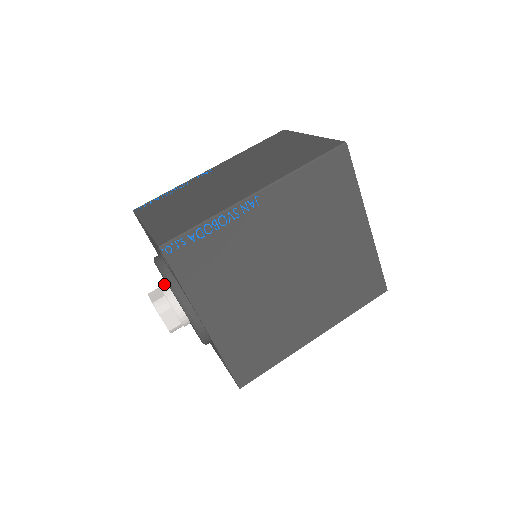
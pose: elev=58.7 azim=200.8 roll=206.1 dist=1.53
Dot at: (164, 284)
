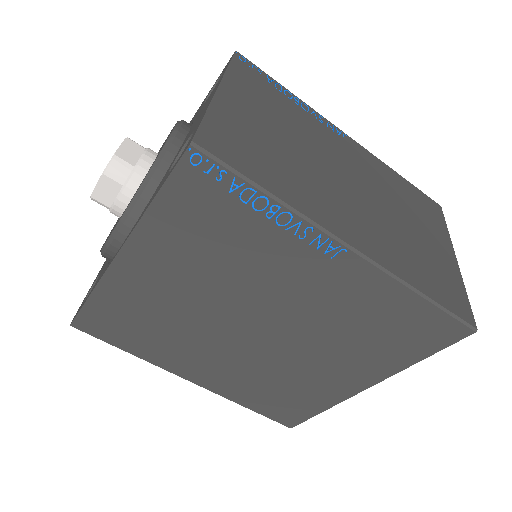
Dot at: (152, 155)
